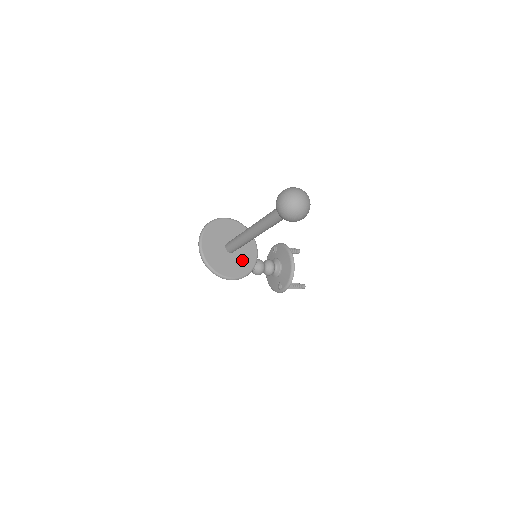
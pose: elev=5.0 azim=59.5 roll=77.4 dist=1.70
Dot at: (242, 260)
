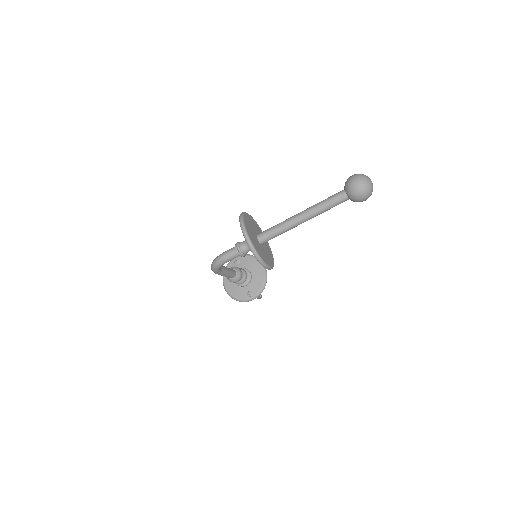
Dot at: (268, 252)
